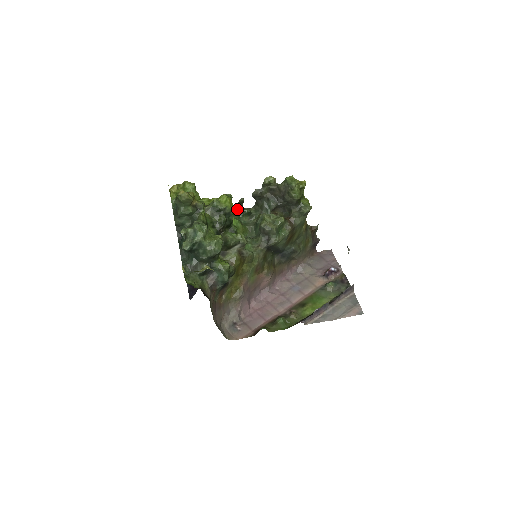
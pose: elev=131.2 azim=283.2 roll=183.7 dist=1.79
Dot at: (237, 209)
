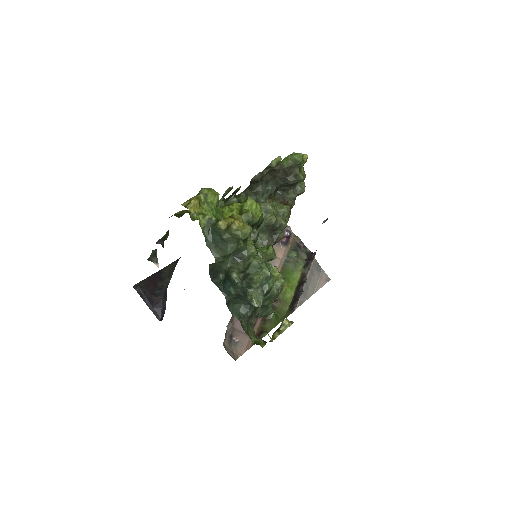
Dot at: (230, 200)
